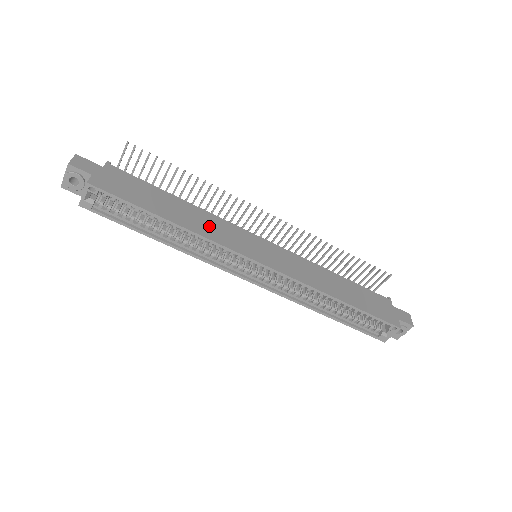
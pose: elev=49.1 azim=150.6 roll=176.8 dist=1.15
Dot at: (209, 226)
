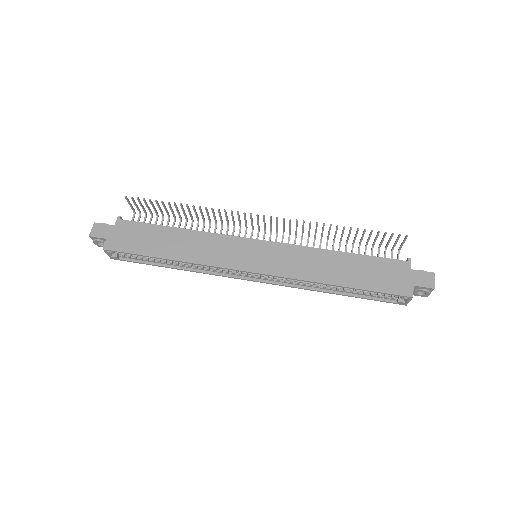
Dot at: (203, 249)
